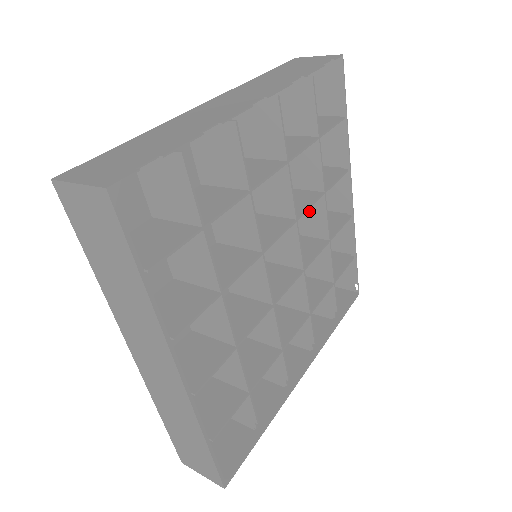
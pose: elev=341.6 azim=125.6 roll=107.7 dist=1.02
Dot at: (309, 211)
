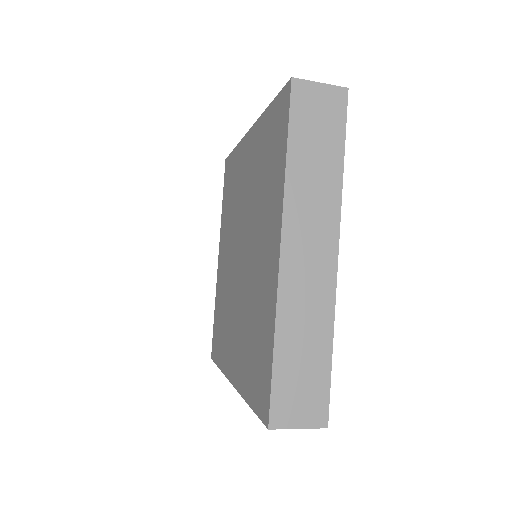
Dot at: occluded
